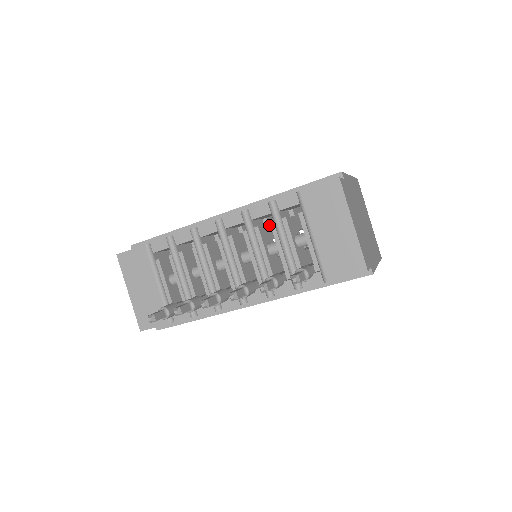
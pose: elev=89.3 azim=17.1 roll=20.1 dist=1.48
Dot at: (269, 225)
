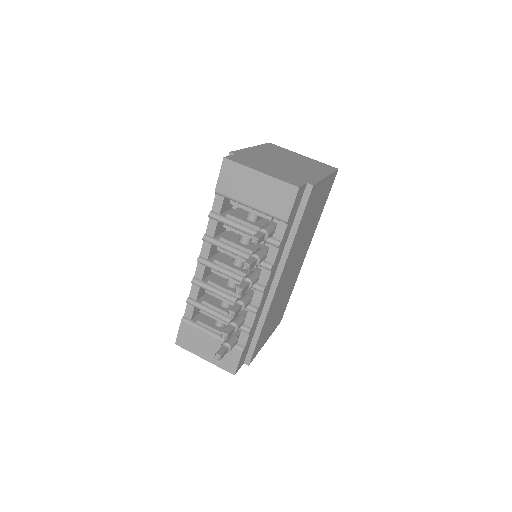
Dot at: occluded
